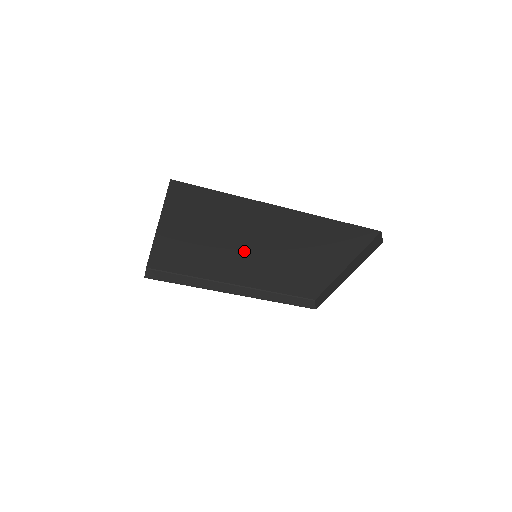
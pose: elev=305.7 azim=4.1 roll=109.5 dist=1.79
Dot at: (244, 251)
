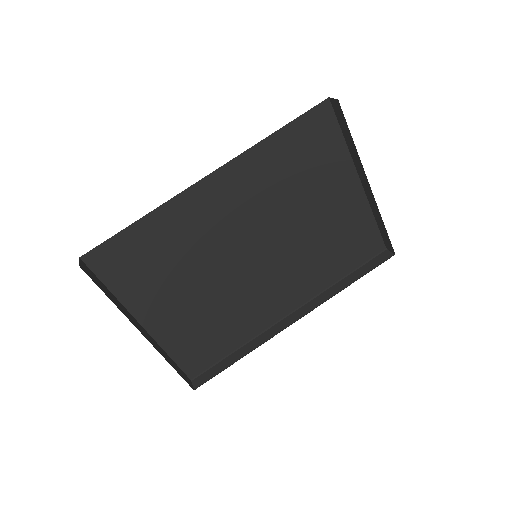
Dot at: (244, 265)
